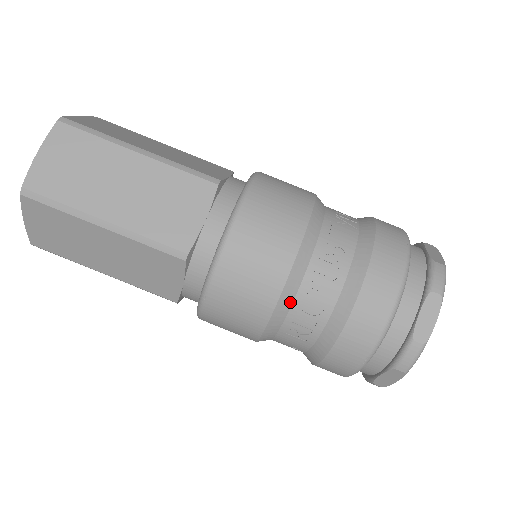
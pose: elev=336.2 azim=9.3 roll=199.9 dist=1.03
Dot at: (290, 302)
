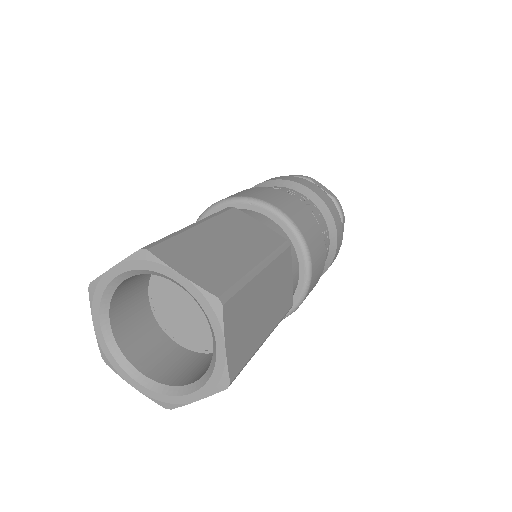
Dot at: occluded
